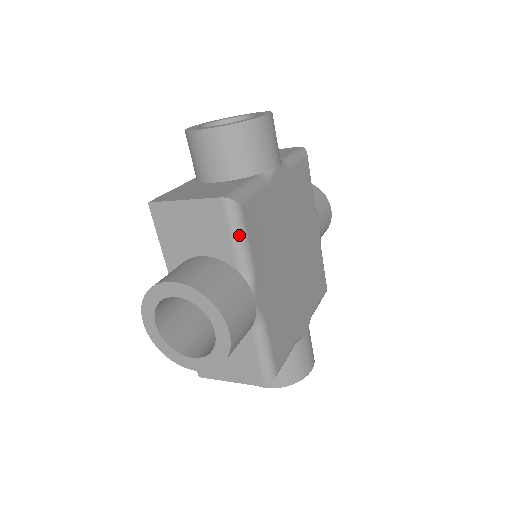
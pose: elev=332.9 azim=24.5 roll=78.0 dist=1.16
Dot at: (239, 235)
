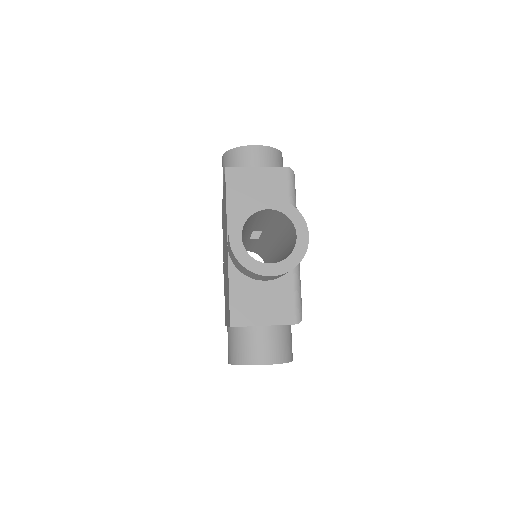
Dot at: occluded
